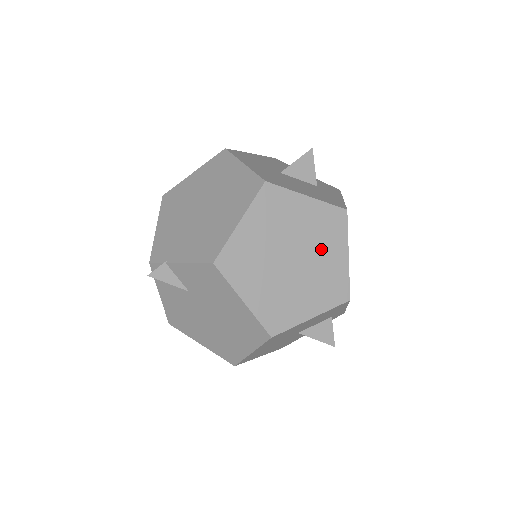
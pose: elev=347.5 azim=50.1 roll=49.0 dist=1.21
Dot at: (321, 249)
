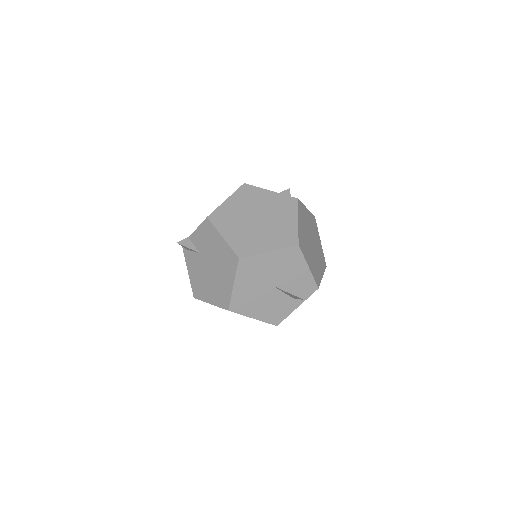
Dot at: (278, 216)
